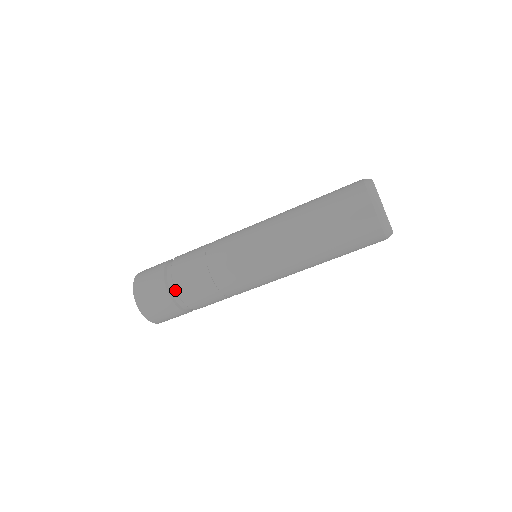
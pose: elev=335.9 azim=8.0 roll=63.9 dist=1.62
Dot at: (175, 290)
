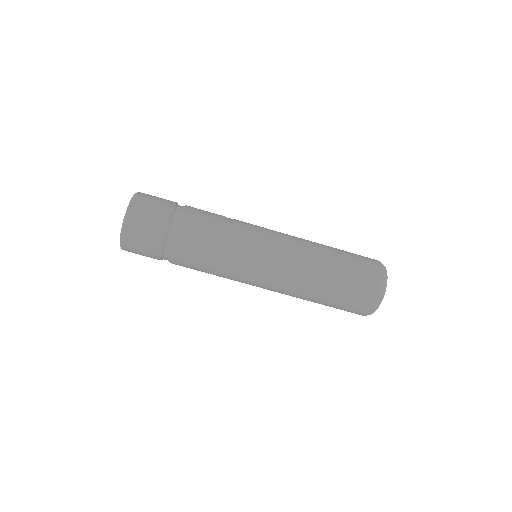
Dot at: (169, 252)
